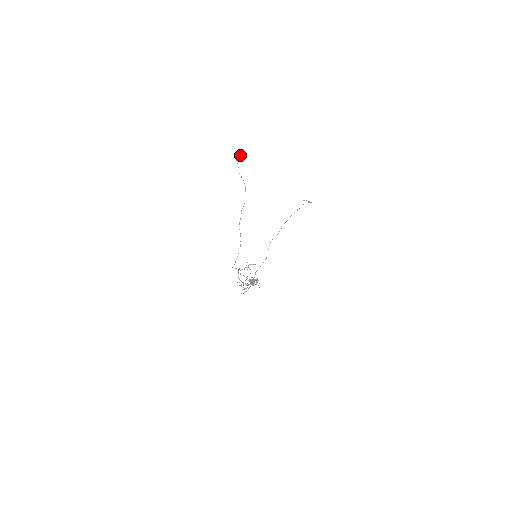
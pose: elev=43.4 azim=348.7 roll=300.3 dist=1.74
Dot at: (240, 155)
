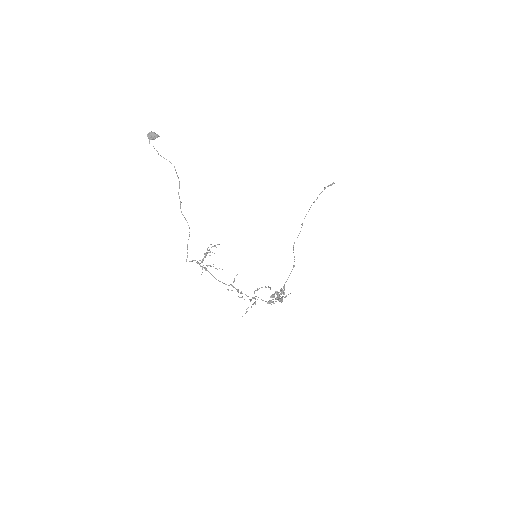
Dot at: (150, 135)
